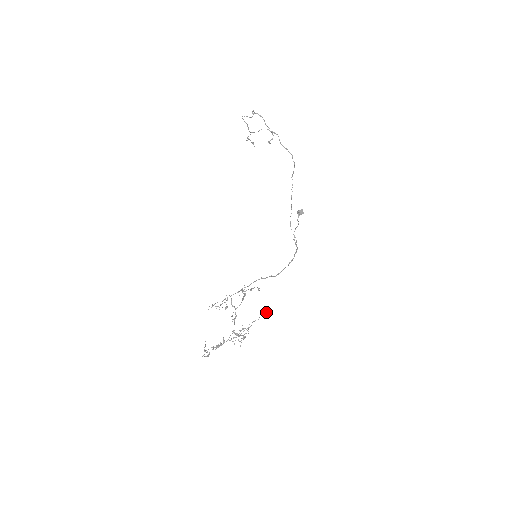
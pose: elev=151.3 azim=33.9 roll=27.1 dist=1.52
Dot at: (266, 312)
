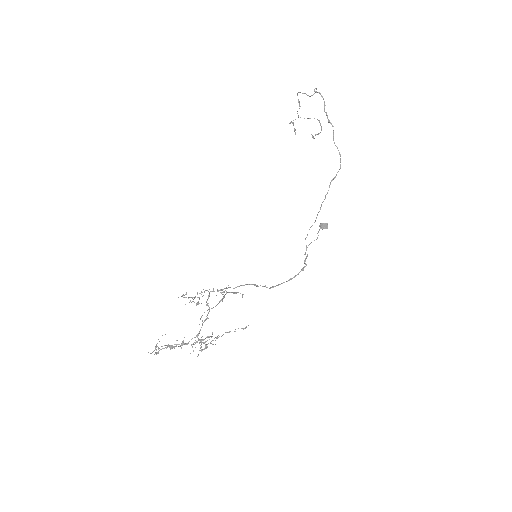
Dot at: occluded
